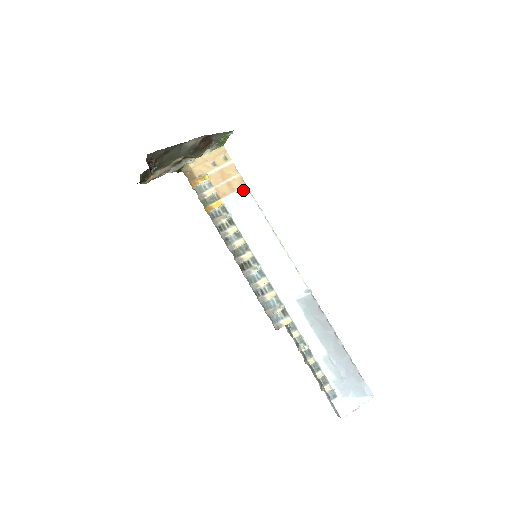
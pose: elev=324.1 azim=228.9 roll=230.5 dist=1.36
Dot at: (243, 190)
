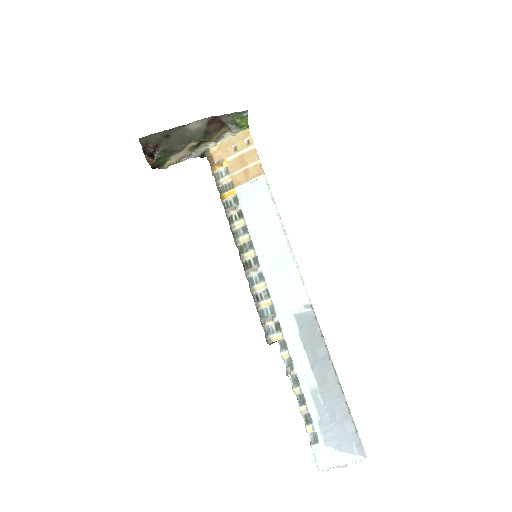
Dot at: (259, 179)
